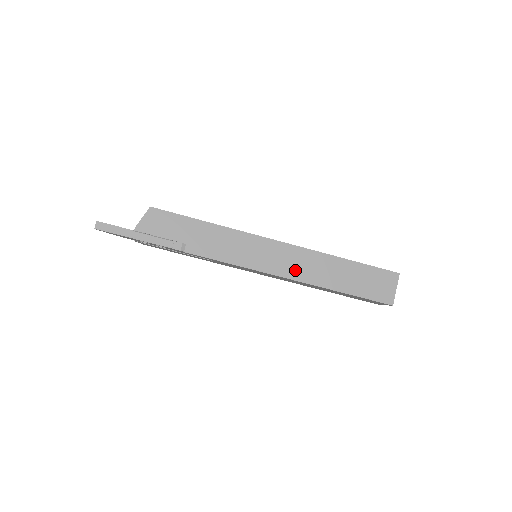
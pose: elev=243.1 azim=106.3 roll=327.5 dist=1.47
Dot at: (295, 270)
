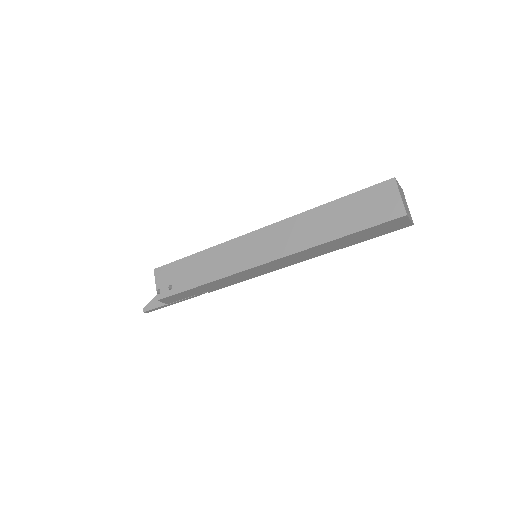
Dot at: (298, 260)
